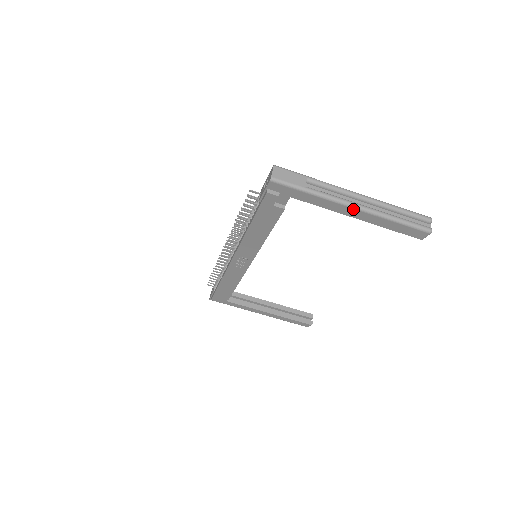
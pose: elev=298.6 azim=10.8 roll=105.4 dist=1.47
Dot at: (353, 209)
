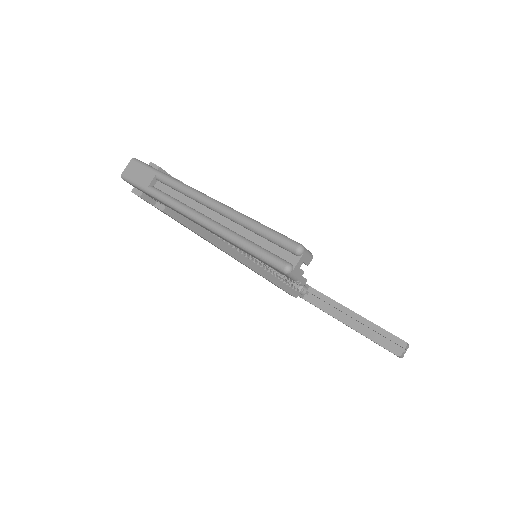
Dot at: (193, 220)
